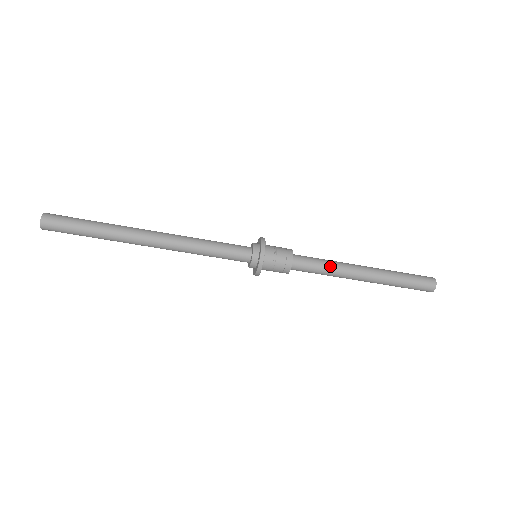
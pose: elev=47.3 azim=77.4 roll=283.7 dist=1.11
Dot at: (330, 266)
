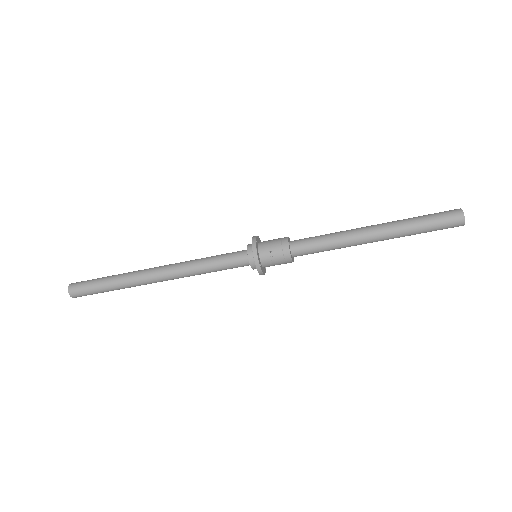
Dot at: (332, 243)
